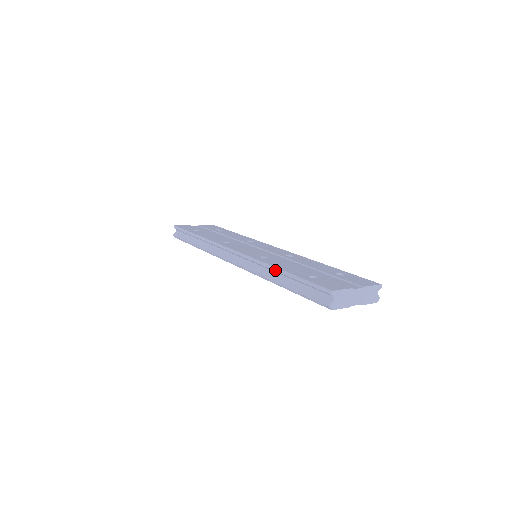
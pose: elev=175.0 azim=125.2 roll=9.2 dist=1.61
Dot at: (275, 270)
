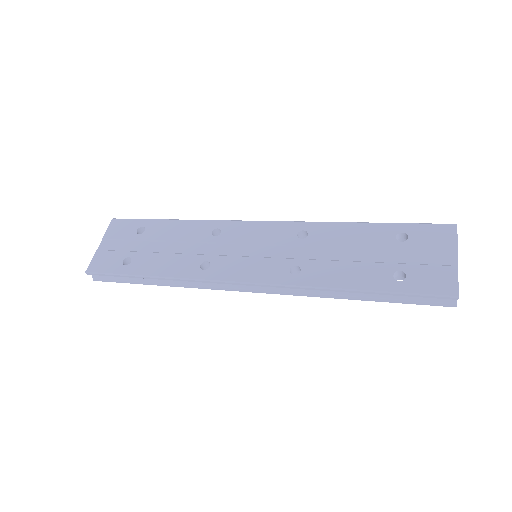
Dot at: occluded
